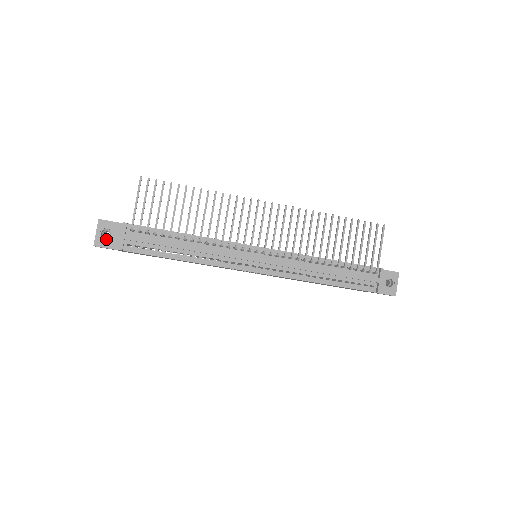
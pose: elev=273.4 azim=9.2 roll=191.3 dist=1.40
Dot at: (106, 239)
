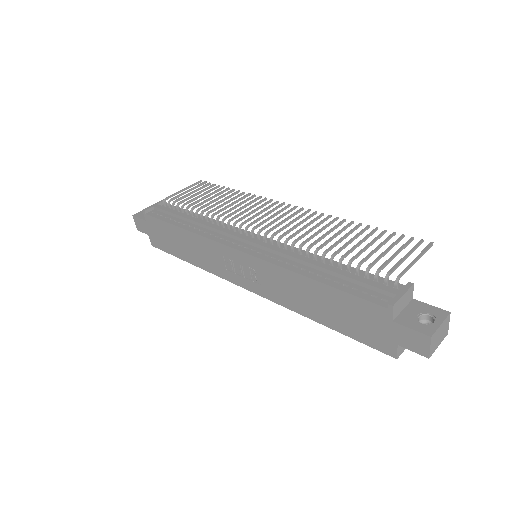
Dot at: occluded
